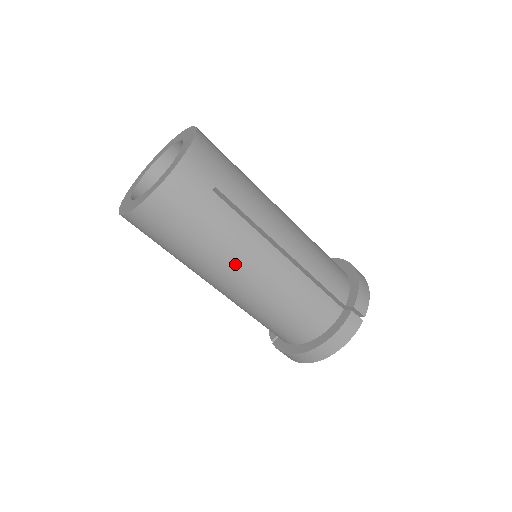
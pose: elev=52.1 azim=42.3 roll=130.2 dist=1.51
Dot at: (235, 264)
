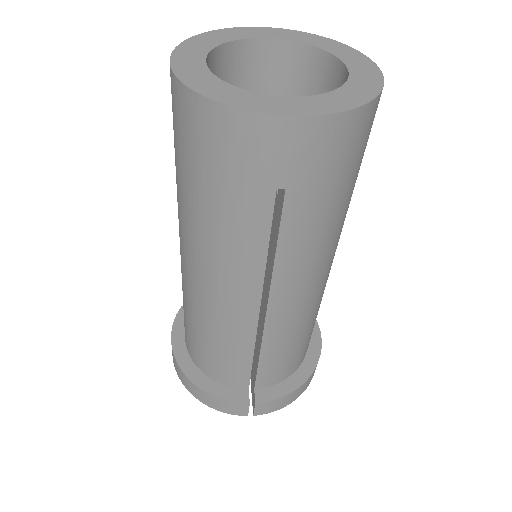
Dot at: (206, 259)
